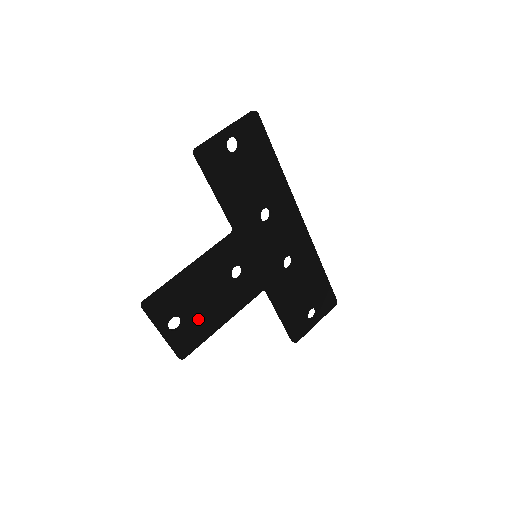
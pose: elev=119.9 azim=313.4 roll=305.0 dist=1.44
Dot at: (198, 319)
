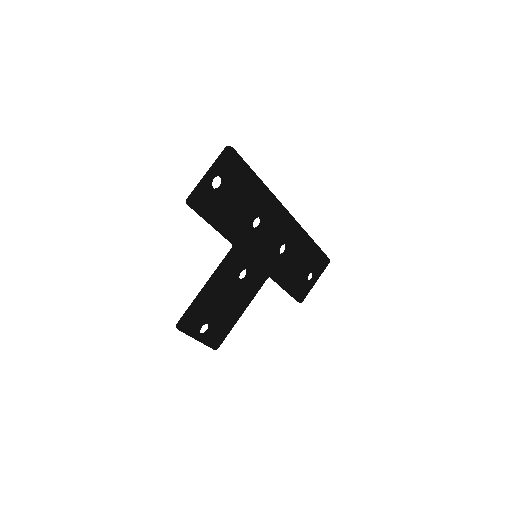
Dot at: (221, 319)
